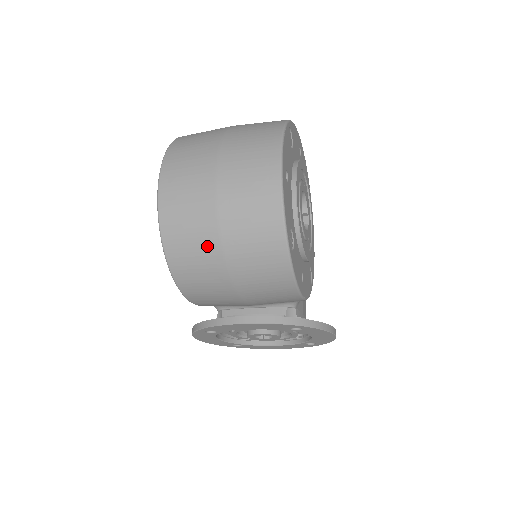
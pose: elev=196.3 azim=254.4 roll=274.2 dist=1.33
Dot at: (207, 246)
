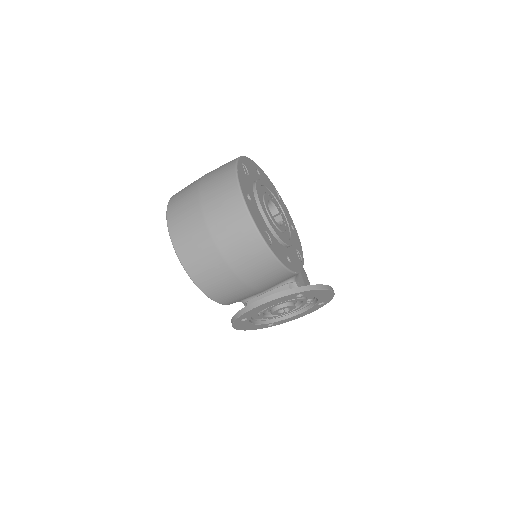
Dot at: (215, 263)
